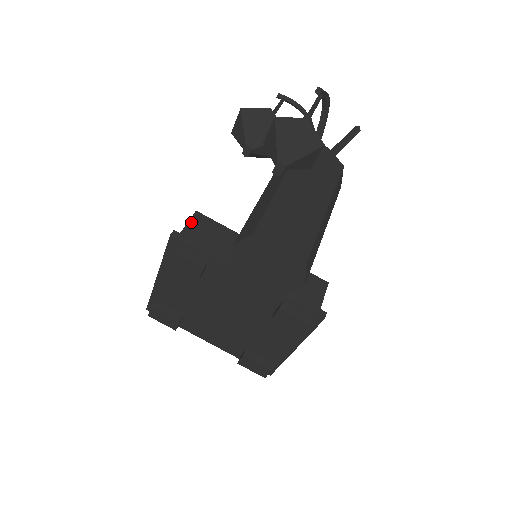
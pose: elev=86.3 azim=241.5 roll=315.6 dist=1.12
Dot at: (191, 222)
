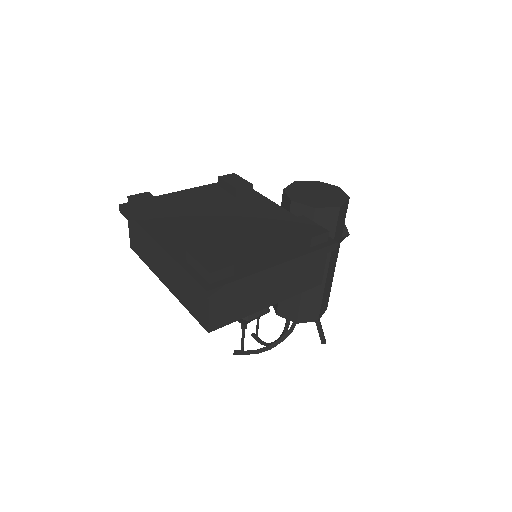
Dot at: occluded
